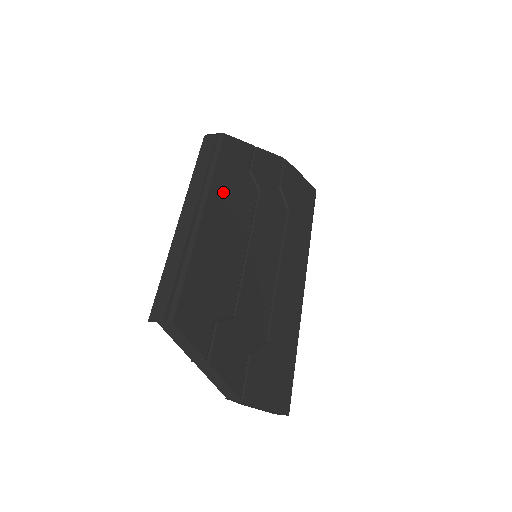
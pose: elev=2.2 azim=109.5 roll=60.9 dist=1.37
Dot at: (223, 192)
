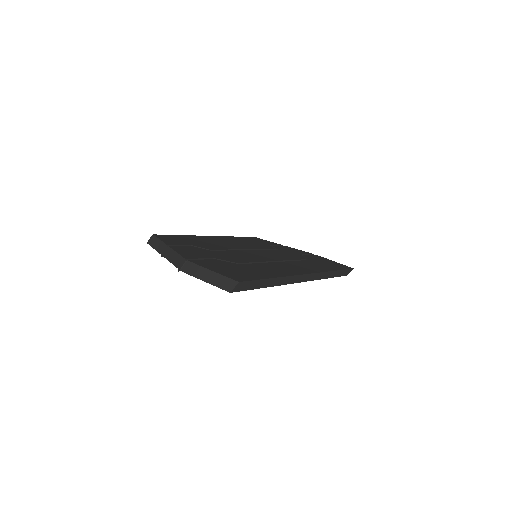
Dot at: (238, 240)
